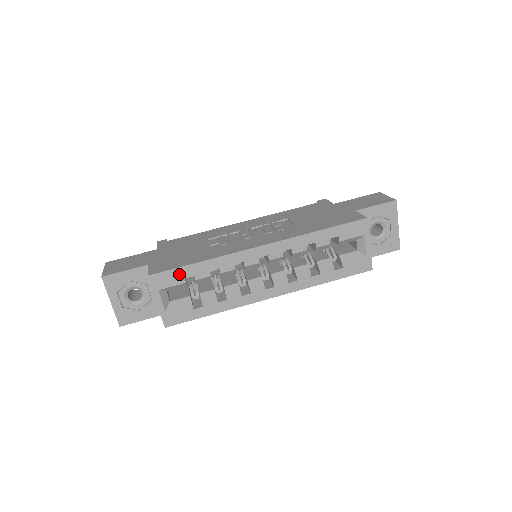
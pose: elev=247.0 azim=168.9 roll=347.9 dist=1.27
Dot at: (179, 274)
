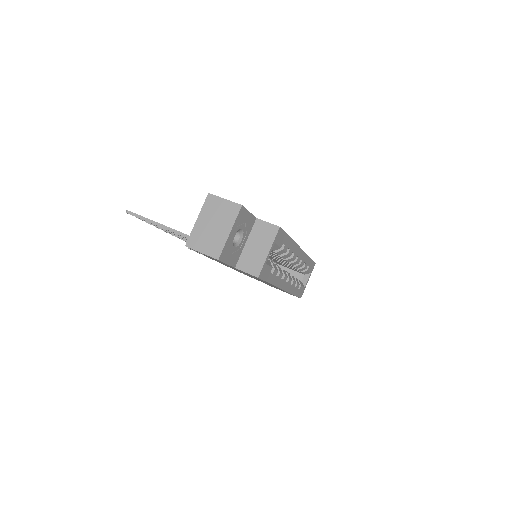
Dot at: (284, 238)
